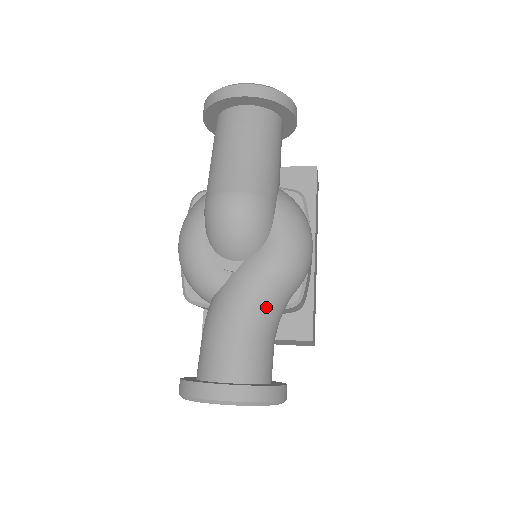
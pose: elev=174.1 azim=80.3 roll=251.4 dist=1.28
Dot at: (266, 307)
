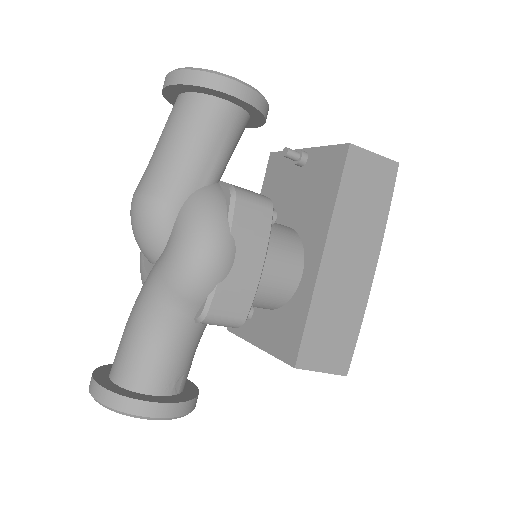
Dot at: (154, 316)
